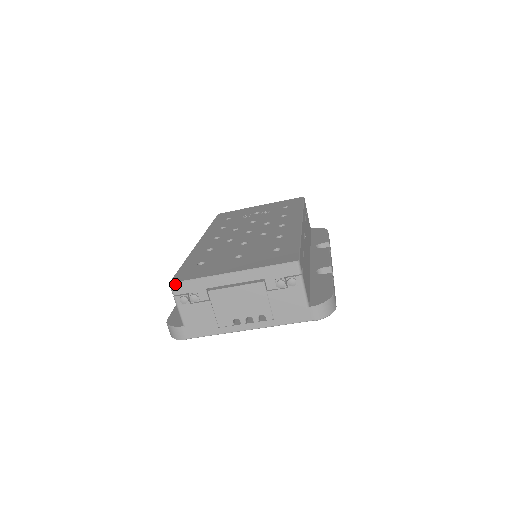
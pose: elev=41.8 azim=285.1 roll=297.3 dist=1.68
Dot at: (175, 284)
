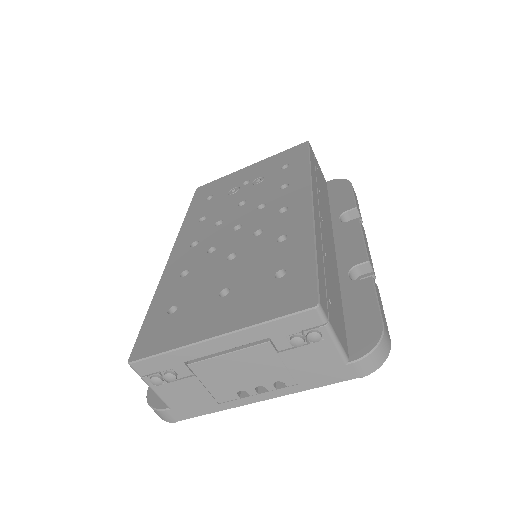
Dot at: (136, 363)
